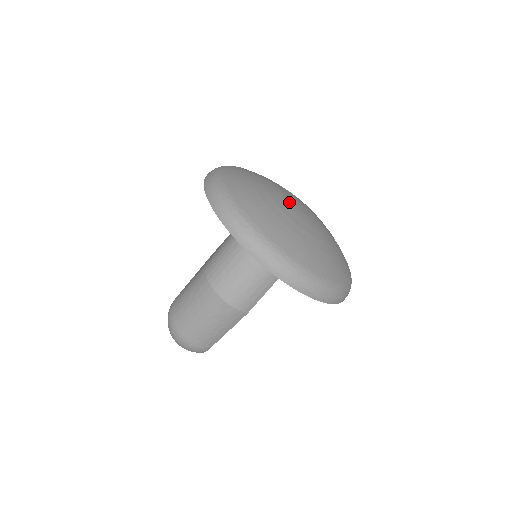
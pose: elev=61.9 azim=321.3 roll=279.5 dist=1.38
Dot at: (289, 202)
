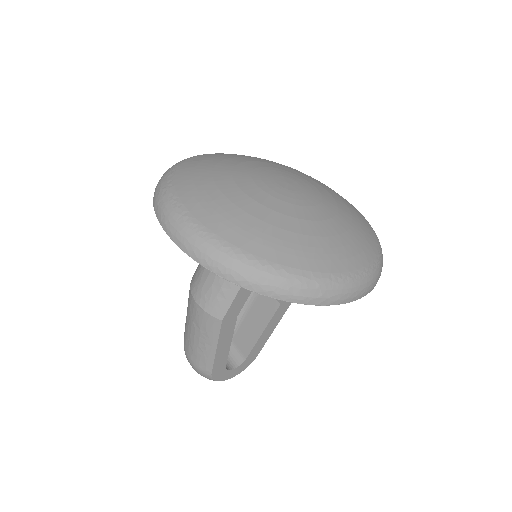
Dot at: (262, 174)
